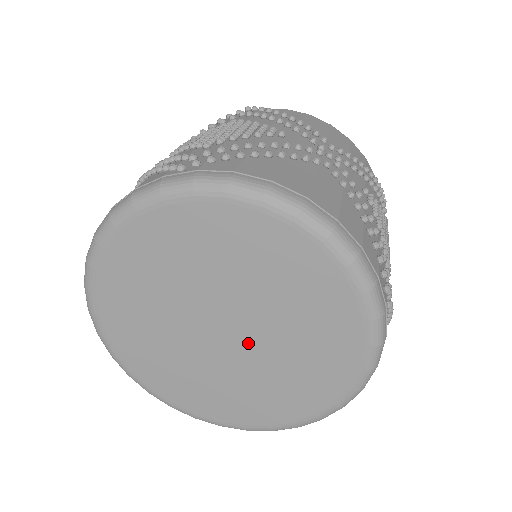
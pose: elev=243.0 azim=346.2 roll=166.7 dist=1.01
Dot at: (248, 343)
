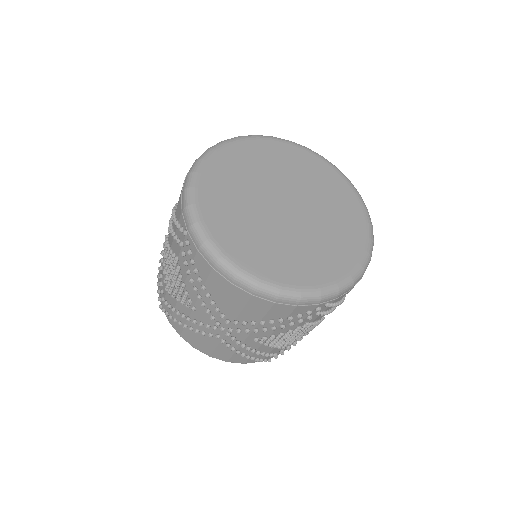
Dot at: (304, 213)
